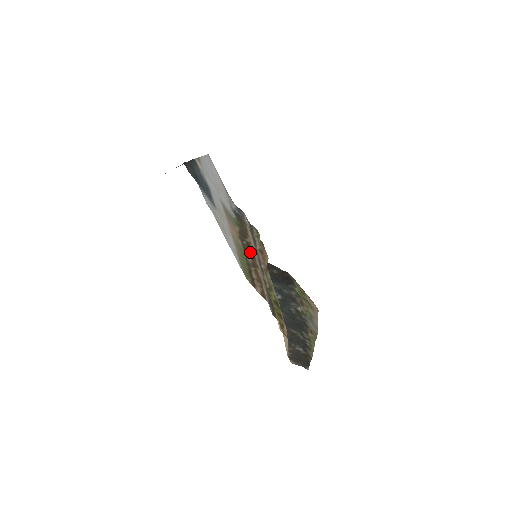
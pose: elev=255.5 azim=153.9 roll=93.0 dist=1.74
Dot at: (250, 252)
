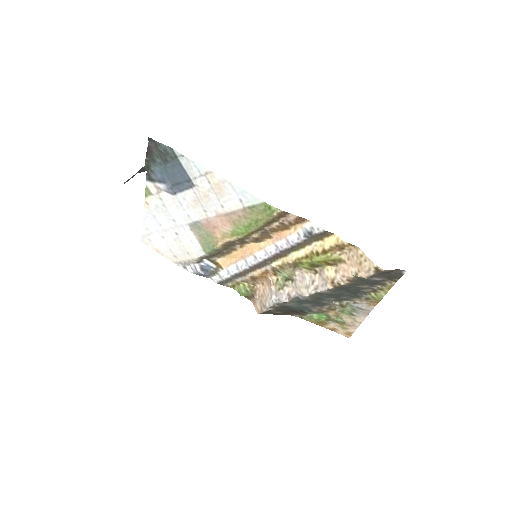
Dot at: (250, 240)
